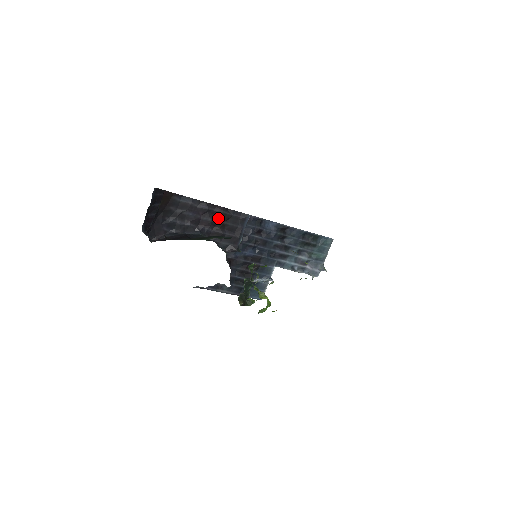
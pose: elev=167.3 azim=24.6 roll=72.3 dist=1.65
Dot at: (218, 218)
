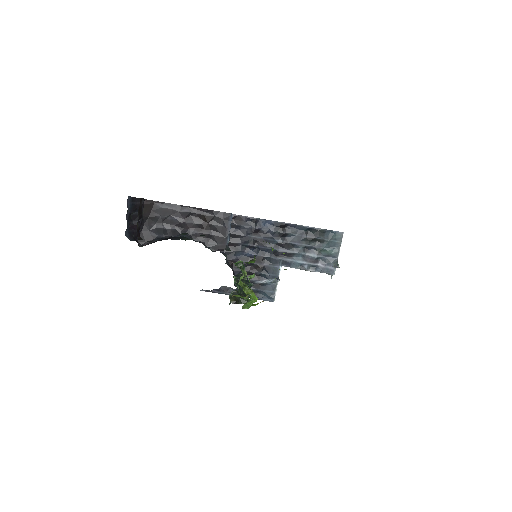
Dot at: (202, 220)
